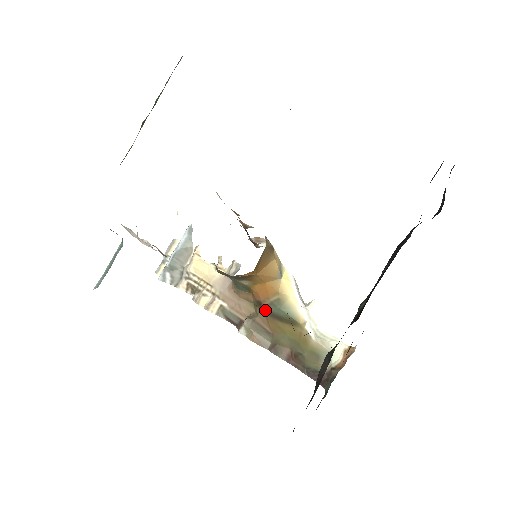
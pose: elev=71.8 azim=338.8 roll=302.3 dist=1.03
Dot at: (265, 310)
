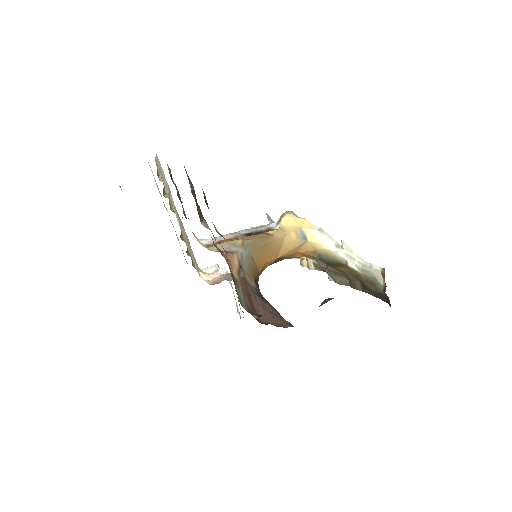
Dot at: occluded
